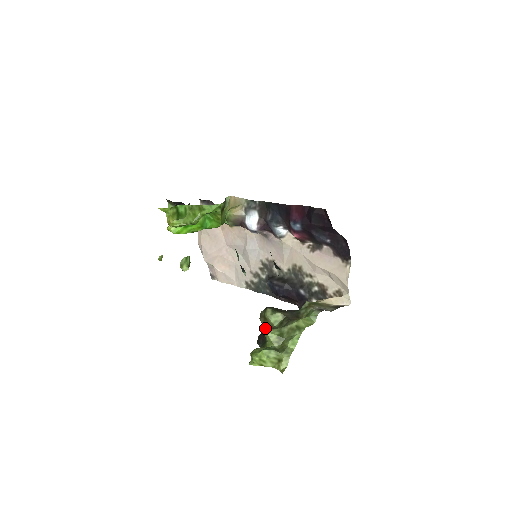
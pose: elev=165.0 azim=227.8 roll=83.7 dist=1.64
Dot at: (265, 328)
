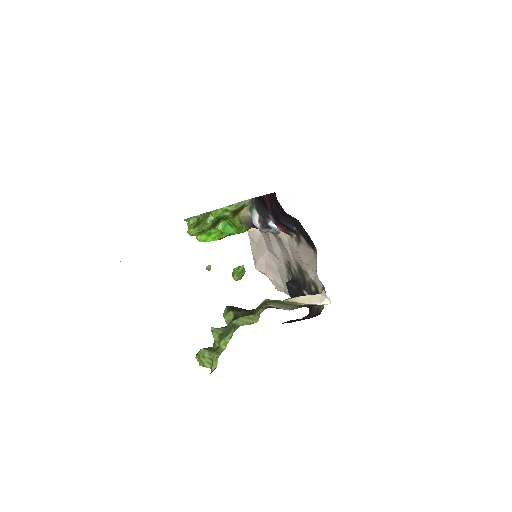
Dot at: occluded
